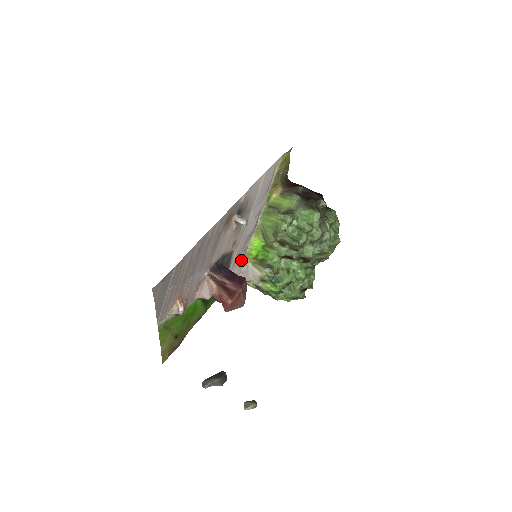
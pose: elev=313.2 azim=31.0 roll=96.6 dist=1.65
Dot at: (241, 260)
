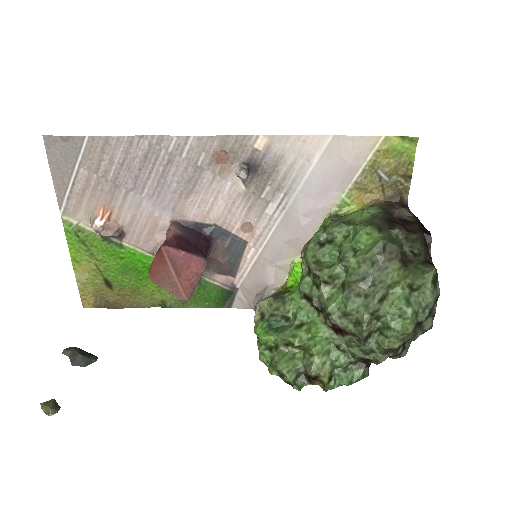
Dot at: (266, 277)
